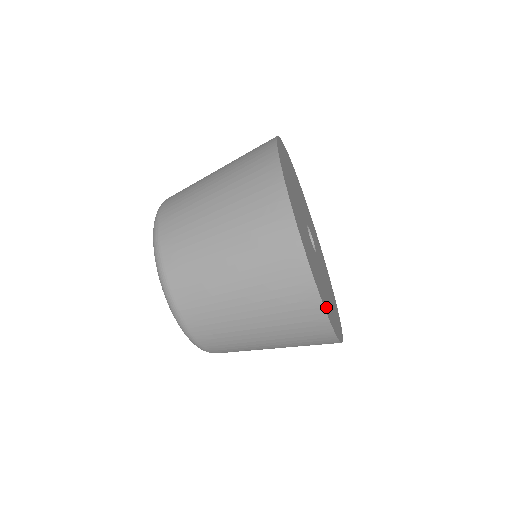
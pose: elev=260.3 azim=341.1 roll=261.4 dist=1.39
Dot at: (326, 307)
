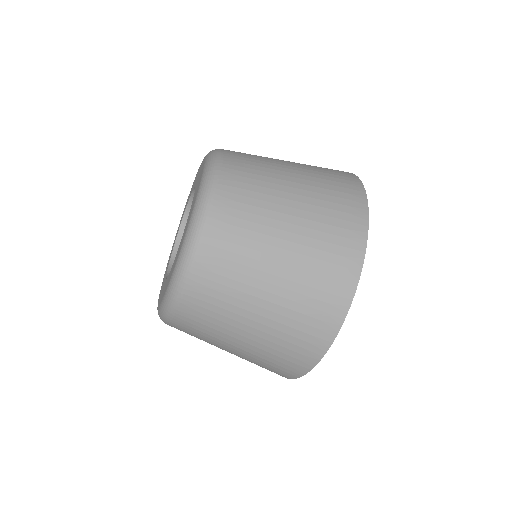
Dot at: occluded
